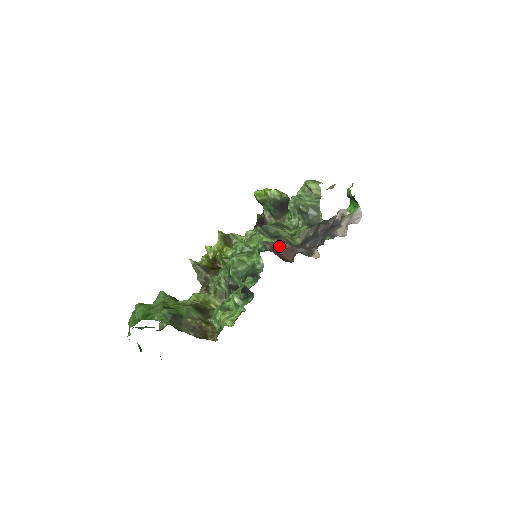
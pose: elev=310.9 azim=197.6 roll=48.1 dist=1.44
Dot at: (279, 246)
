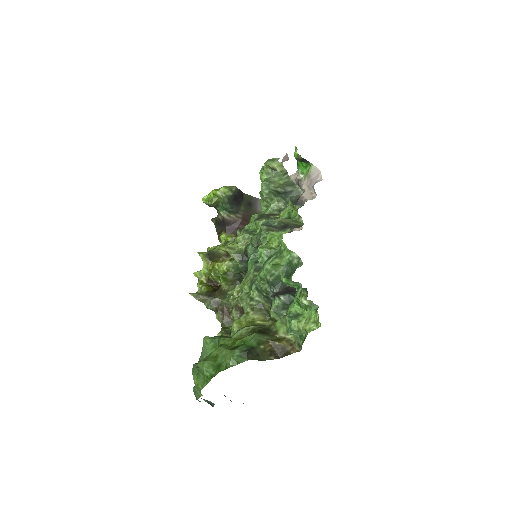
Dot at: occluded
